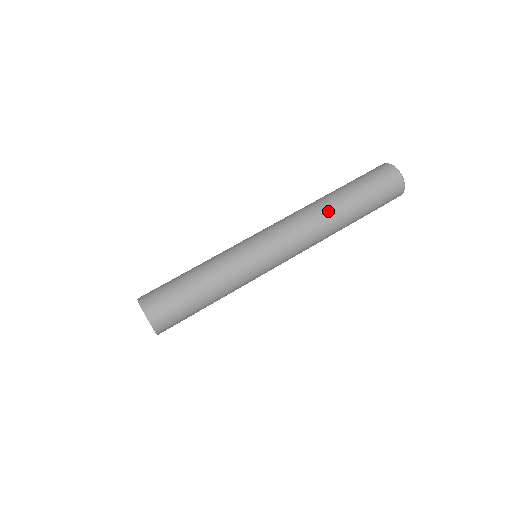
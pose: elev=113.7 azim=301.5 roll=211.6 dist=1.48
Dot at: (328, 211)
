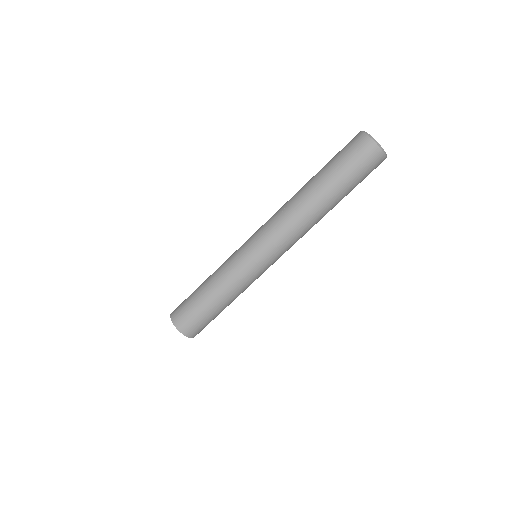
Dot at: (309, 204)
